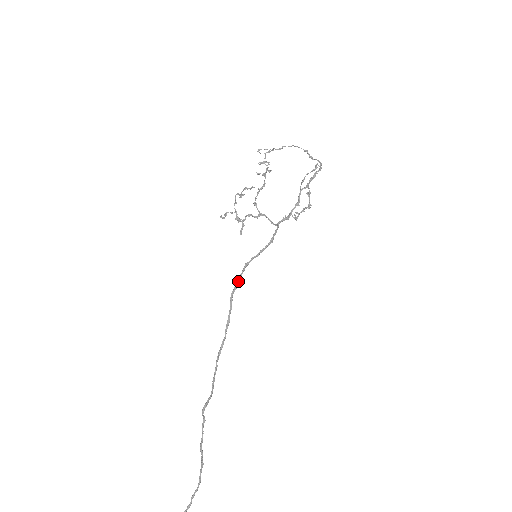
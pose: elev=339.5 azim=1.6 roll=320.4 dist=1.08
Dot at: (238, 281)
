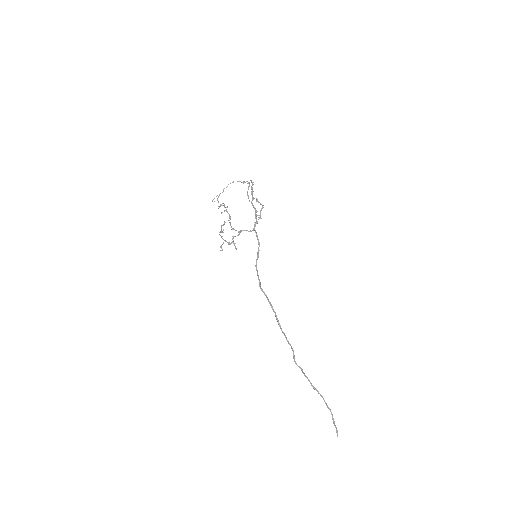
Dot at: (258, 278)
